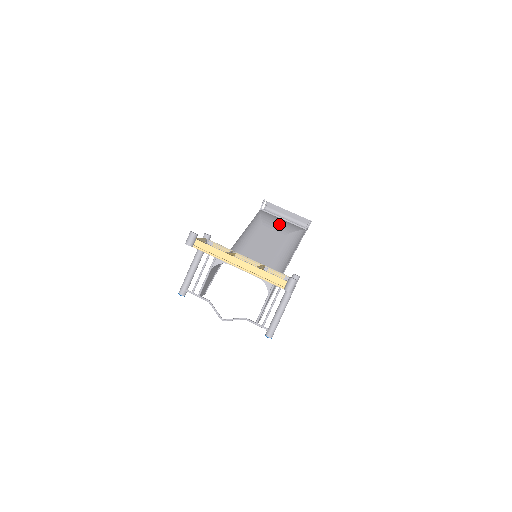
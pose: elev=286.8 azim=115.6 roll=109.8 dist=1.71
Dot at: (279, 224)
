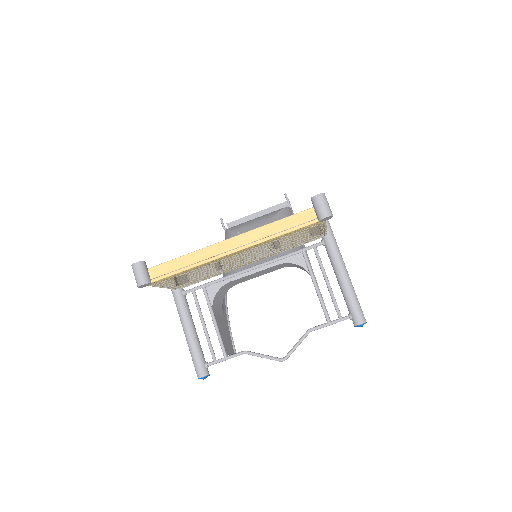
Dot at: (255, 220)
